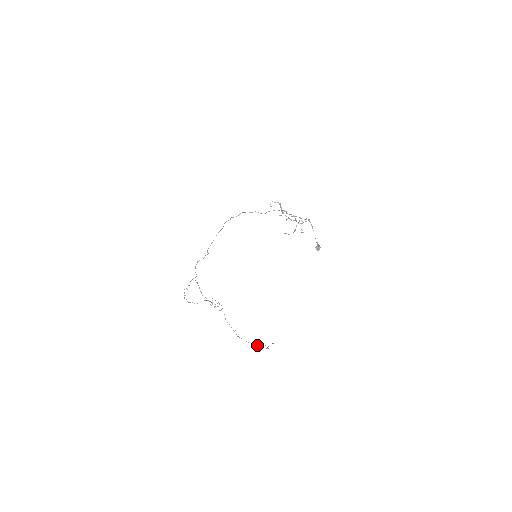
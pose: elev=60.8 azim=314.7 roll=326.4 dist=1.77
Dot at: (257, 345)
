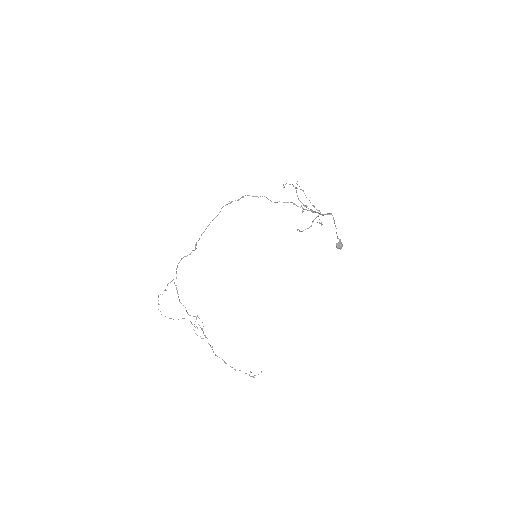
Dot at: (239, 370)
